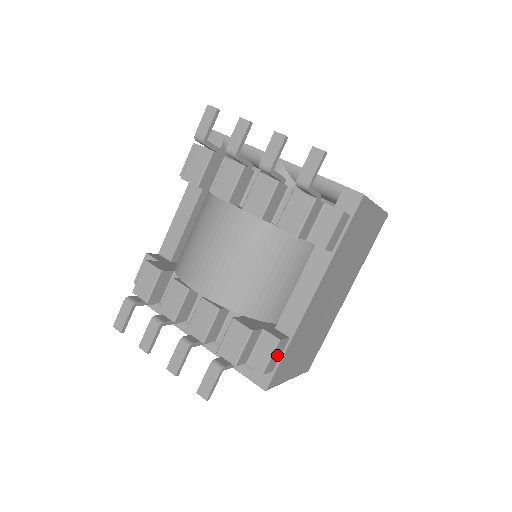
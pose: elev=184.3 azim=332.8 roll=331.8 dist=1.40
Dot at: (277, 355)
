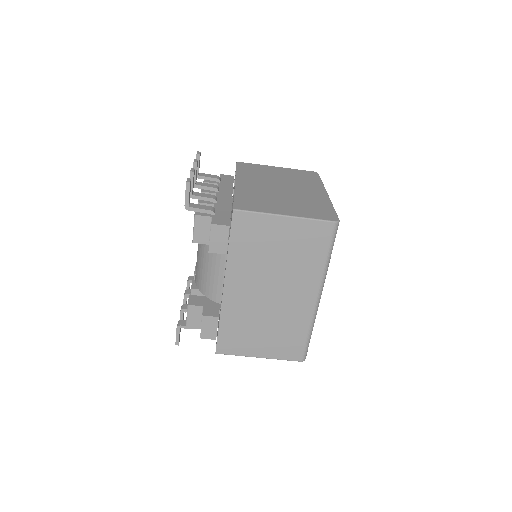
Dot at: (210, 327)
